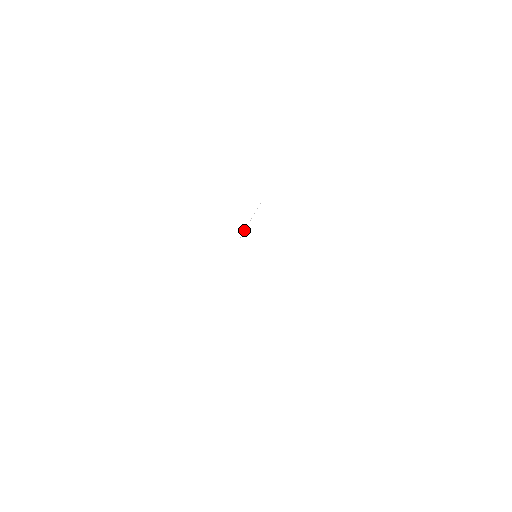
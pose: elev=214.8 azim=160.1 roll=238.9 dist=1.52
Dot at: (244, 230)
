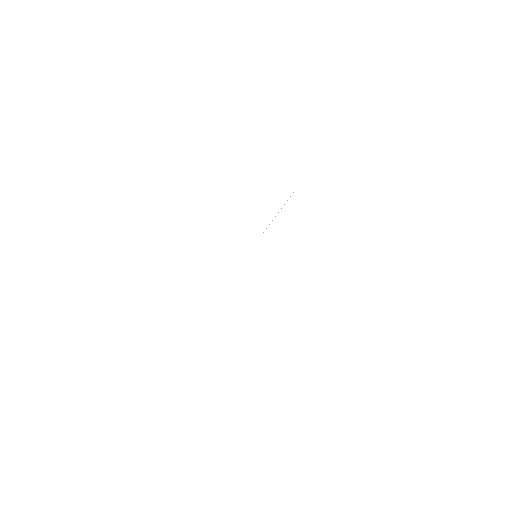
Dot at: (258, 240)
